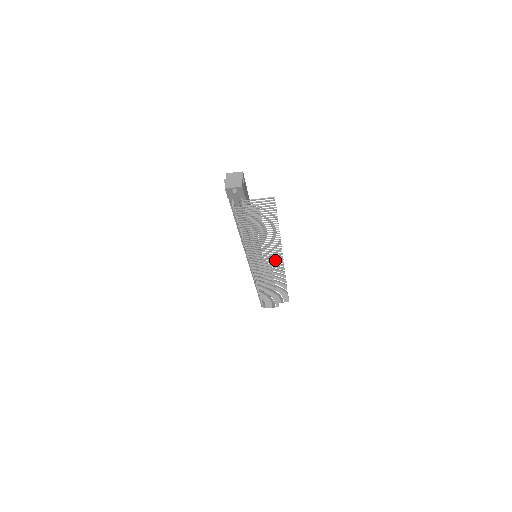
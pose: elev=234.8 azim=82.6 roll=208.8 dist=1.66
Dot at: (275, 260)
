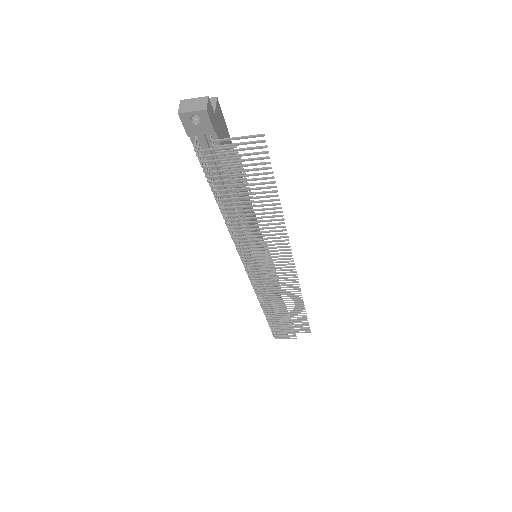
Dot at: (282, 261)
